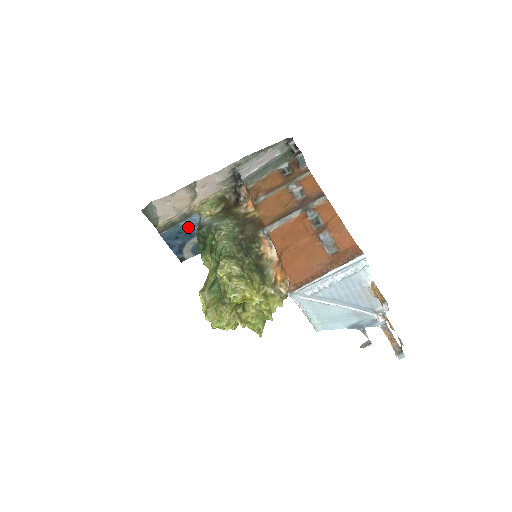
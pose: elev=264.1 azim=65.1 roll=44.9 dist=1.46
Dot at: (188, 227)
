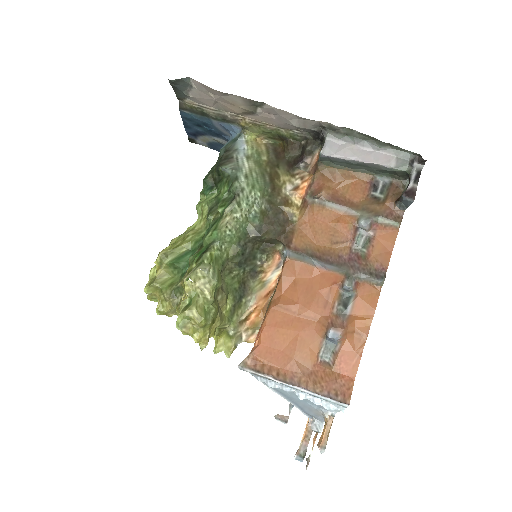
Dot at: (220, 128)
